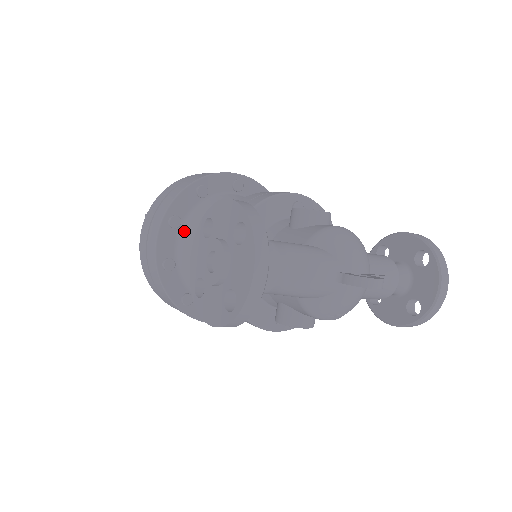
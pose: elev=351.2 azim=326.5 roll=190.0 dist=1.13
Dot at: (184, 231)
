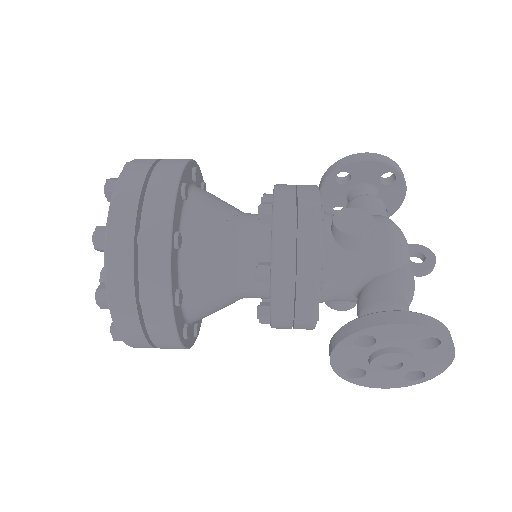
Dot at: (187, 295)
